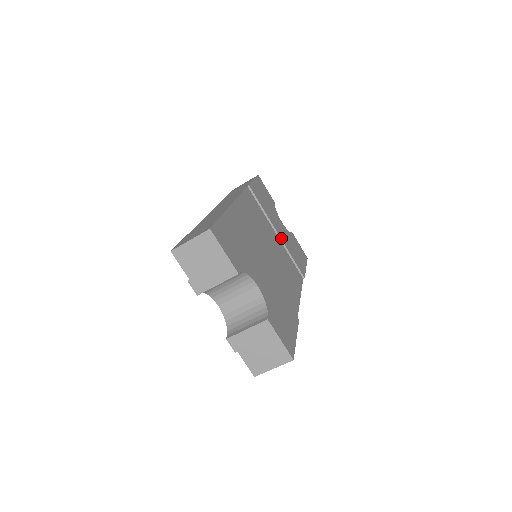
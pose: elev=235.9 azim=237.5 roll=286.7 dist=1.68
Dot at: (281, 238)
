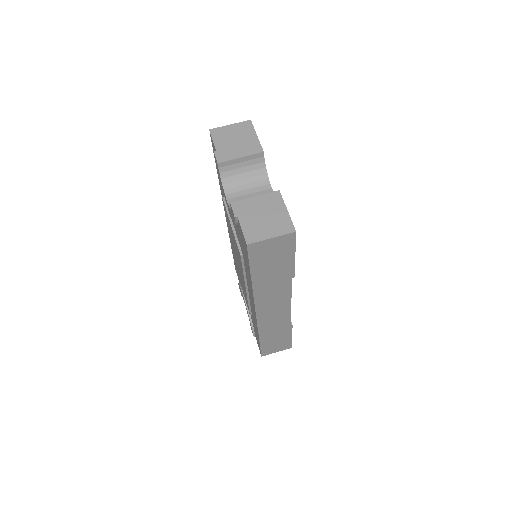
Dot at: occluded
